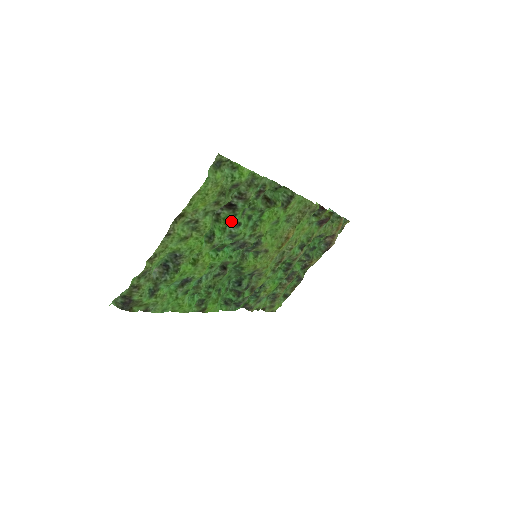
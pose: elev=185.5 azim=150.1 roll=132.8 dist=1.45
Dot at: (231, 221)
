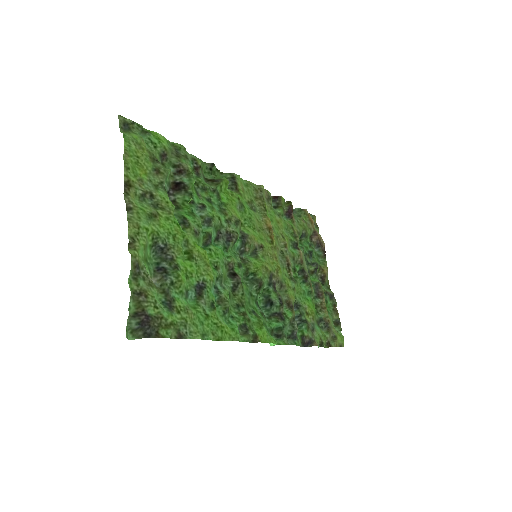
Dot at: (192, 204)
